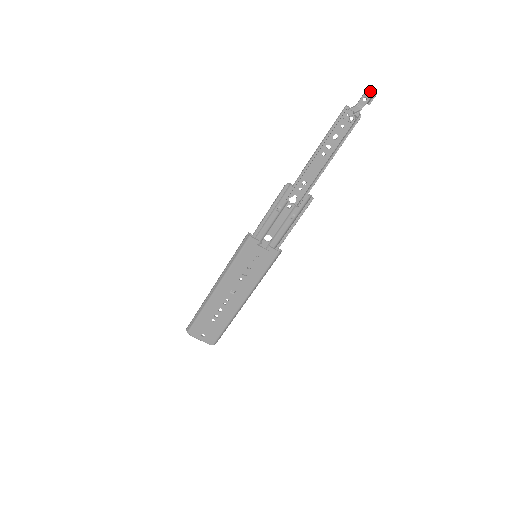
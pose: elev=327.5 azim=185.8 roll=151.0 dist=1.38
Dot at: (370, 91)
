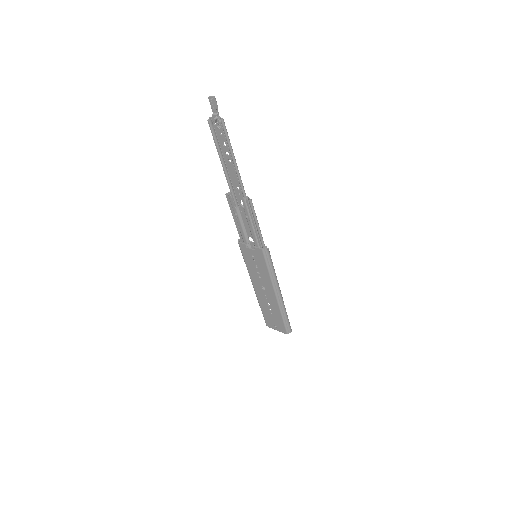
Dot at: (211, 98)
